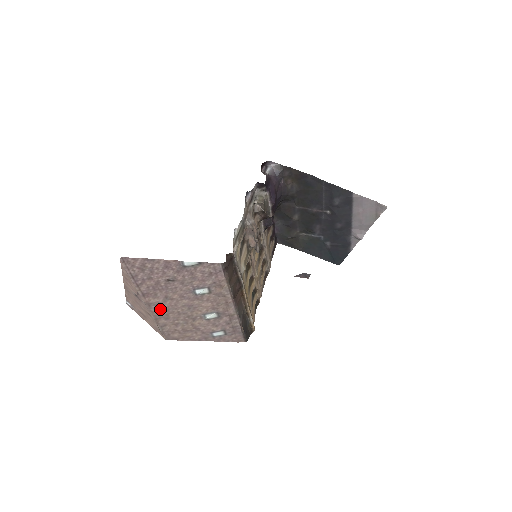
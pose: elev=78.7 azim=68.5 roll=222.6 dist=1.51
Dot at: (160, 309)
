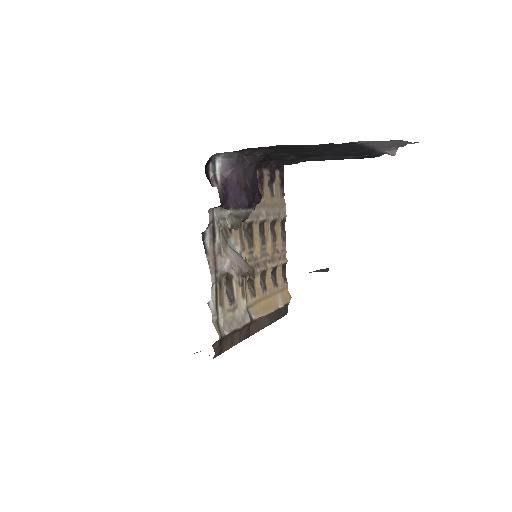
Dot at: occluded
